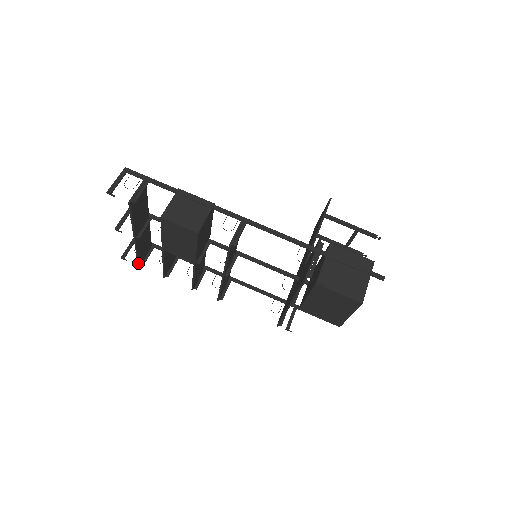
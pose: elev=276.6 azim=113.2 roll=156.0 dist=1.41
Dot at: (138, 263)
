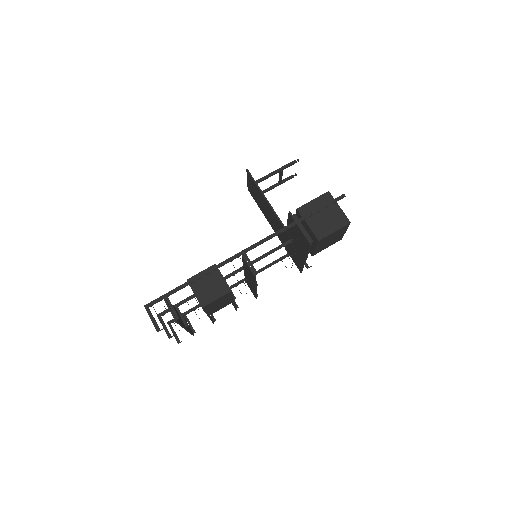
Dot at: occluded
